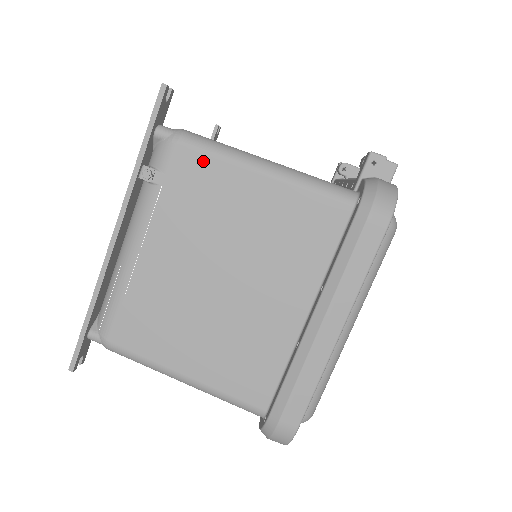
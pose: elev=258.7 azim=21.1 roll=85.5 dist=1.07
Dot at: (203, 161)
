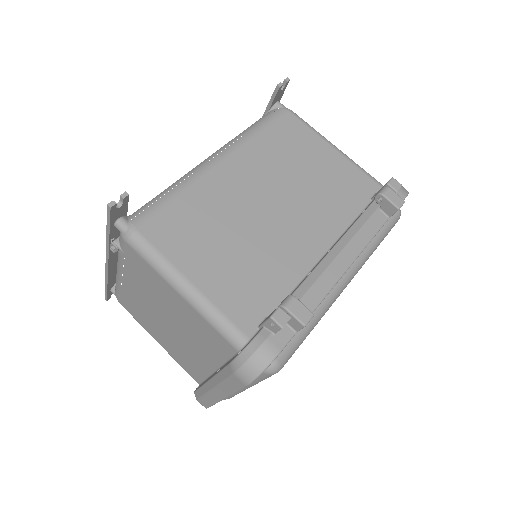
Dot at: (144, 263)
